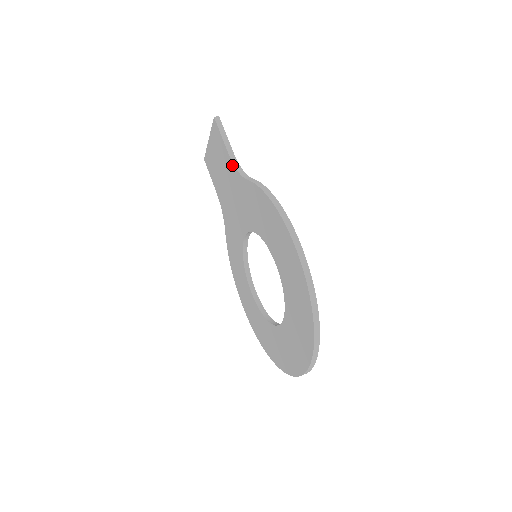
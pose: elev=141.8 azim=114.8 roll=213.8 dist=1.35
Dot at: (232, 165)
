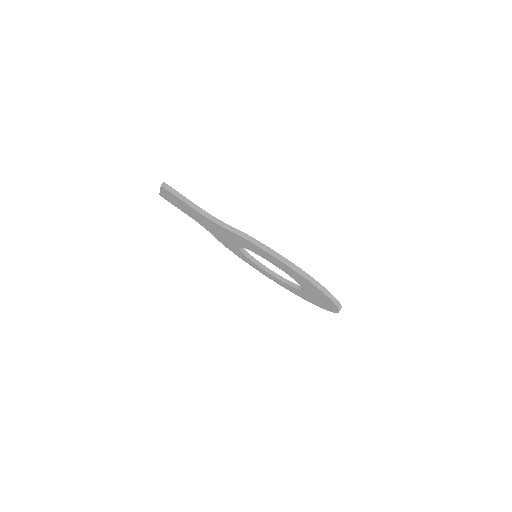
Dot at: occluded
